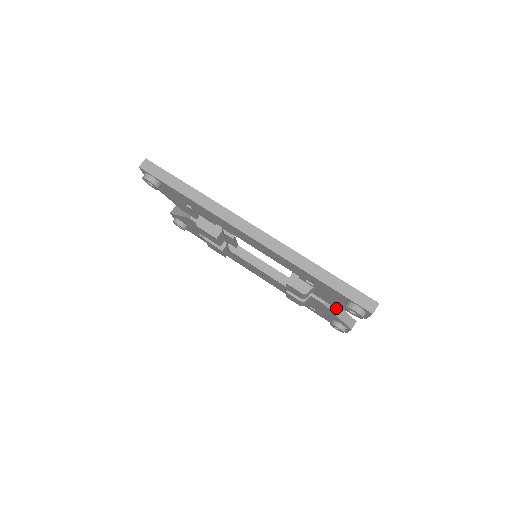
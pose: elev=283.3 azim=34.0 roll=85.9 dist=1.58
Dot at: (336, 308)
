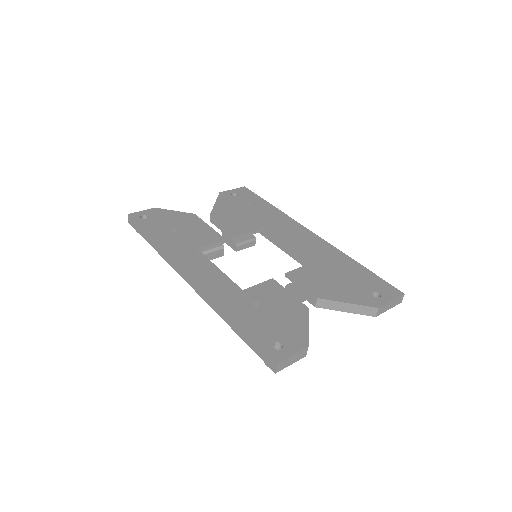
Dot at: (336, 305)
